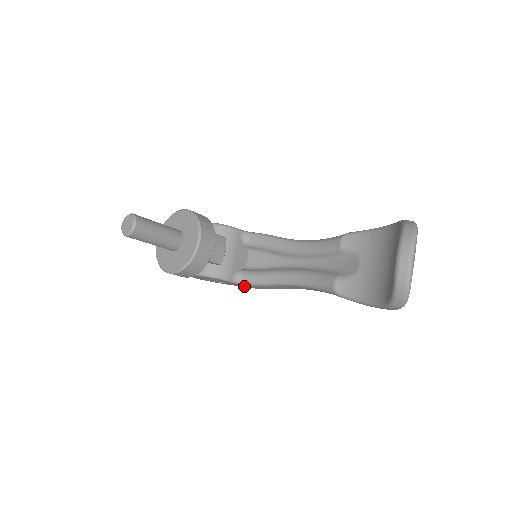
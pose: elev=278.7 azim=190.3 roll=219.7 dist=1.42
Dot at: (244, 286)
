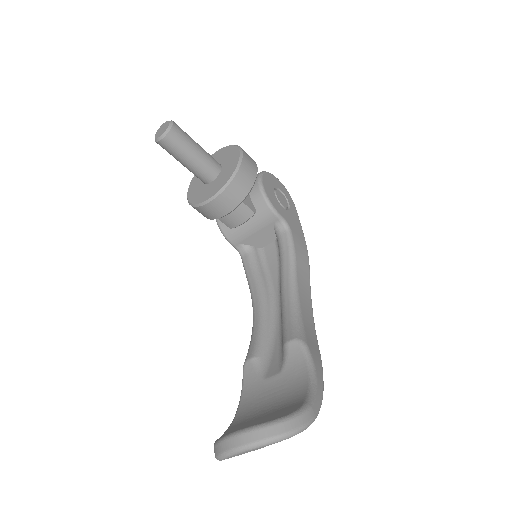
Dot at: occluded
